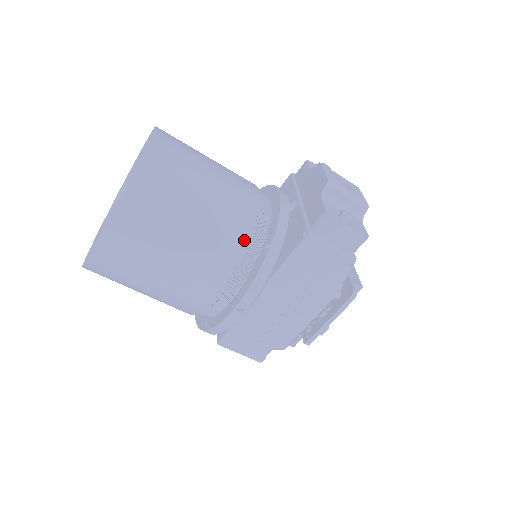
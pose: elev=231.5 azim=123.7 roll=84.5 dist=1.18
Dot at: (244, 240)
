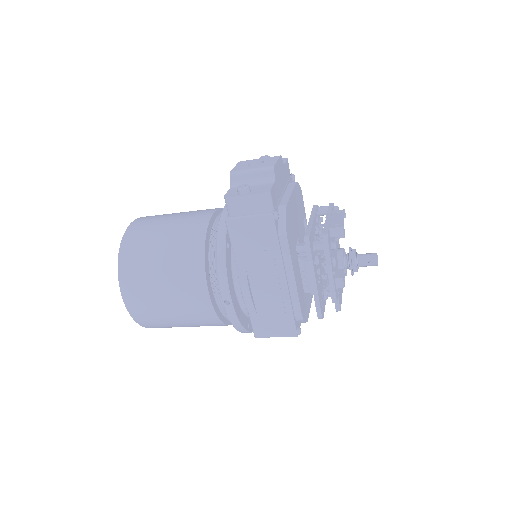
Dot at: (201, 252)
